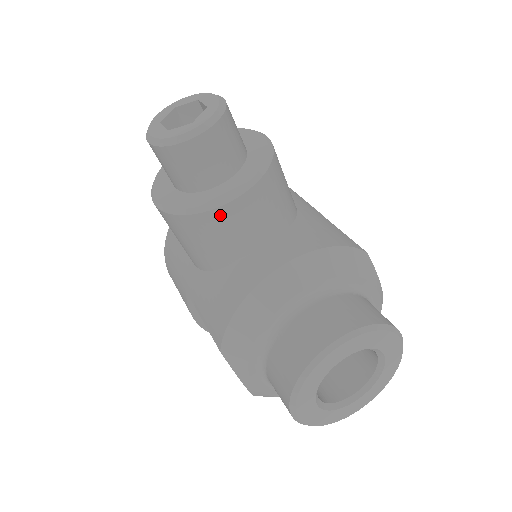
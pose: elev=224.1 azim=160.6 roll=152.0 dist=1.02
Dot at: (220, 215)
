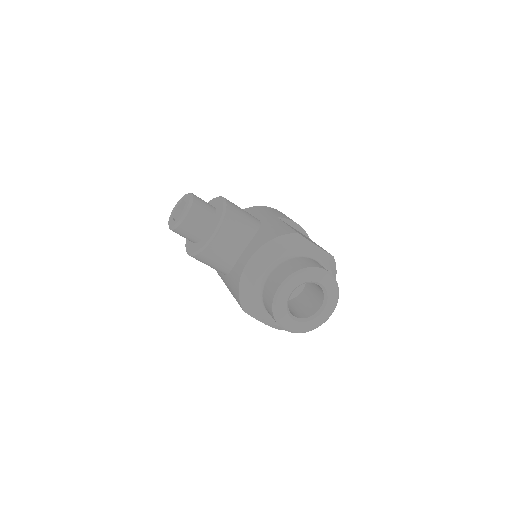
Dot at: (211, 248)
